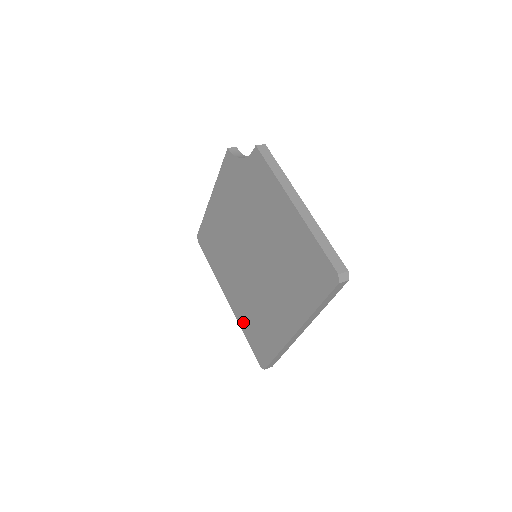
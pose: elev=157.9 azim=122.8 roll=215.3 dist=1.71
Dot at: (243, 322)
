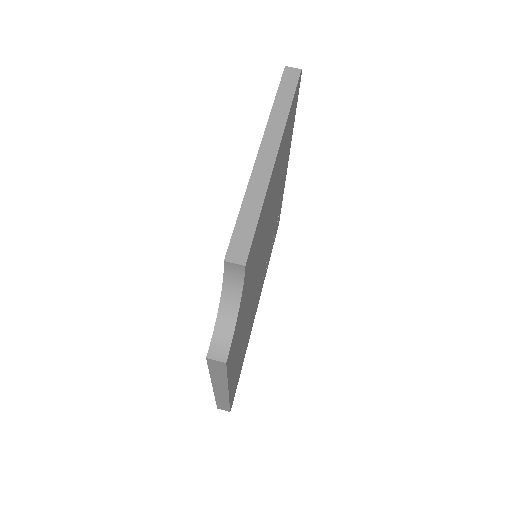
Dot at: occluded
